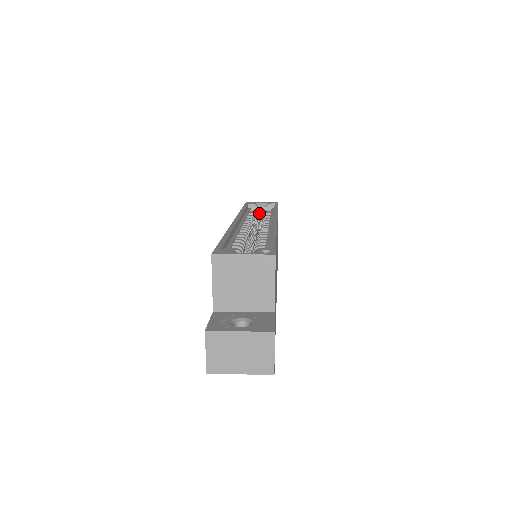
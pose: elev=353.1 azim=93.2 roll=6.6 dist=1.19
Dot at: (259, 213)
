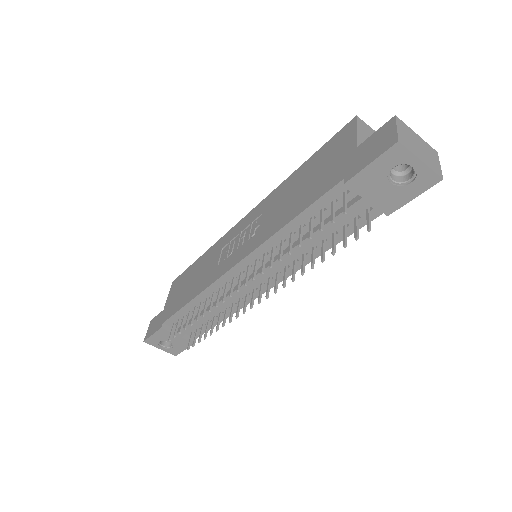
Dot at: occluded
